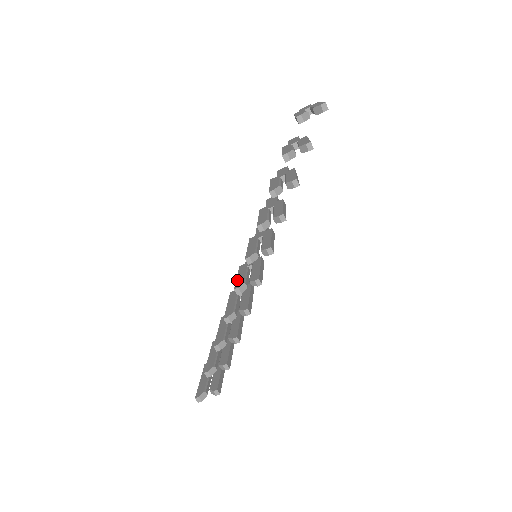
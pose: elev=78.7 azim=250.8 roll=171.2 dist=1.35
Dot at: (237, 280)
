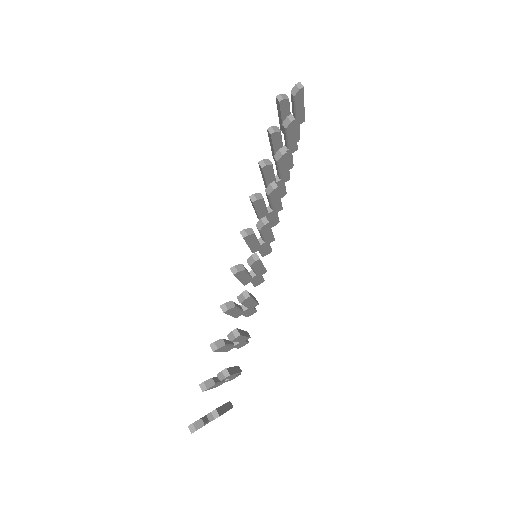
Dot at: occluded
